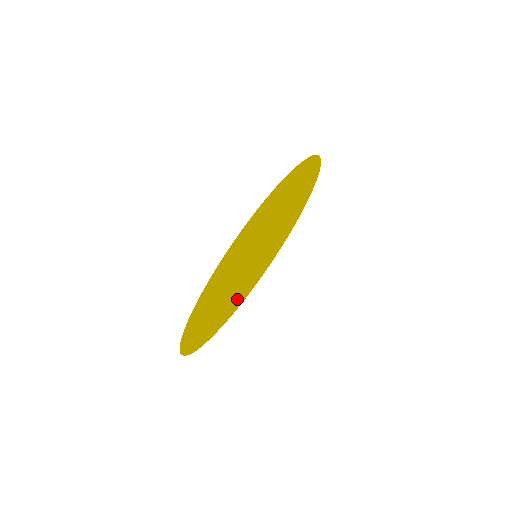
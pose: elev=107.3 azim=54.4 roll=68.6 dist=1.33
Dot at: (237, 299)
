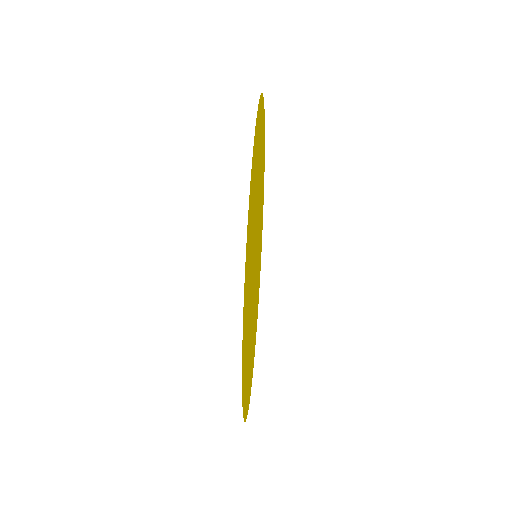
Dot at: occluded
